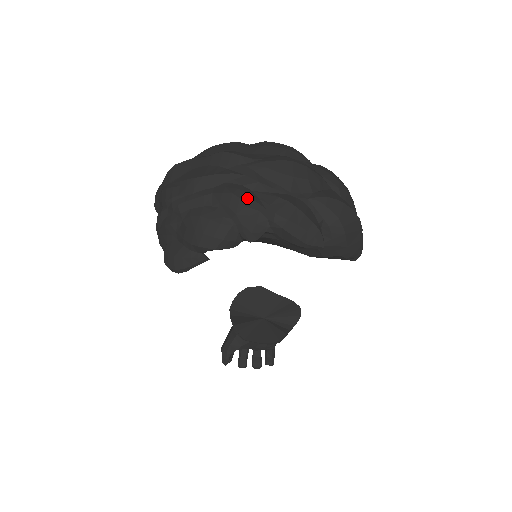
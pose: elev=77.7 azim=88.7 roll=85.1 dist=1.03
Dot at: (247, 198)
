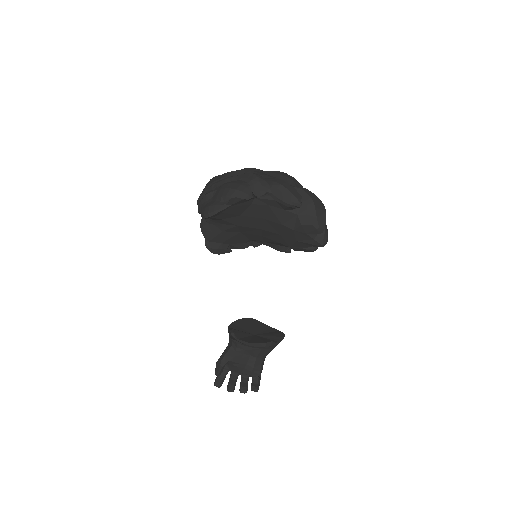
Dot at: (258, 175)
